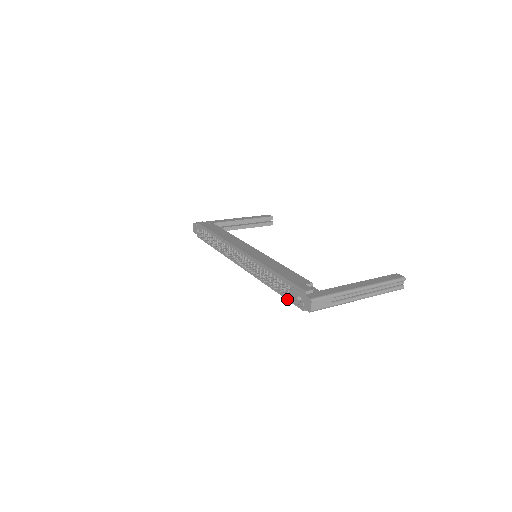
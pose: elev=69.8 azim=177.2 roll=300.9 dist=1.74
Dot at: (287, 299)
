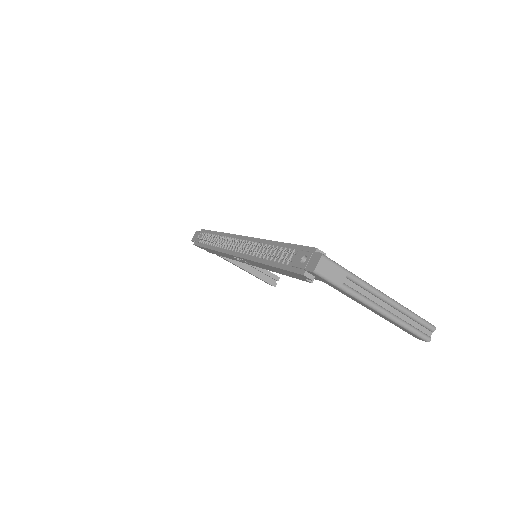
Dot at: (284, 268)
